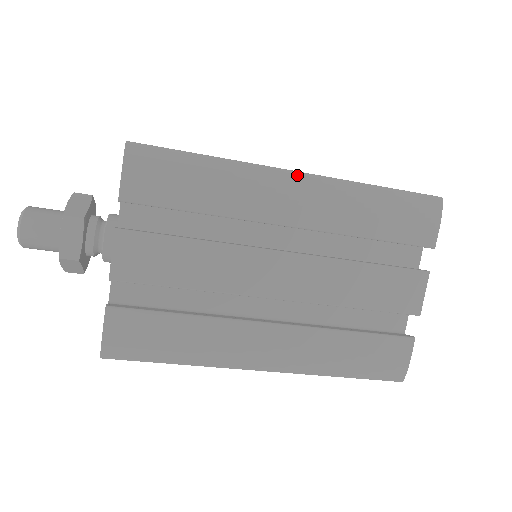
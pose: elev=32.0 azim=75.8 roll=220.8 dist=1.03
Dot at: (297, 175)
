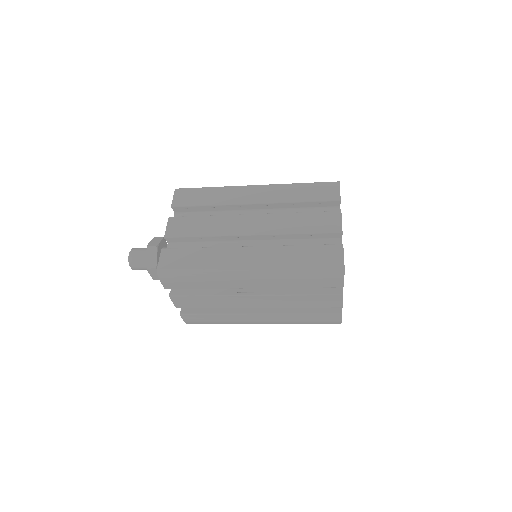
Dot at: (248, 271)
